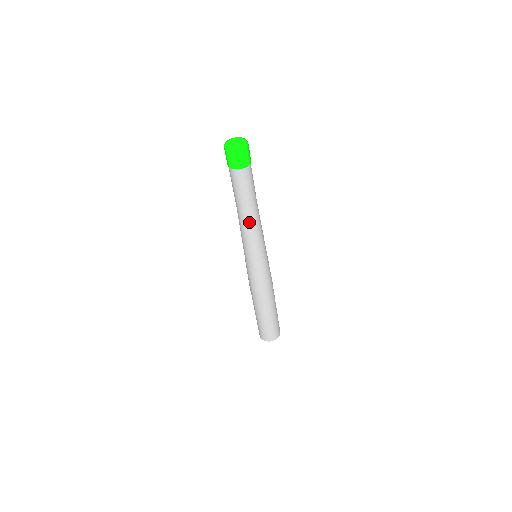
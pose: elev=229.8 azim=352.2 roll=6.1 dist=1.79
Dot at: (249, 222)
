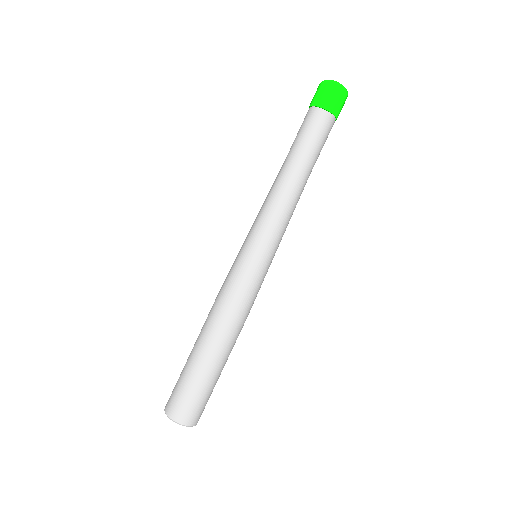
Dot at: (281, 184)
